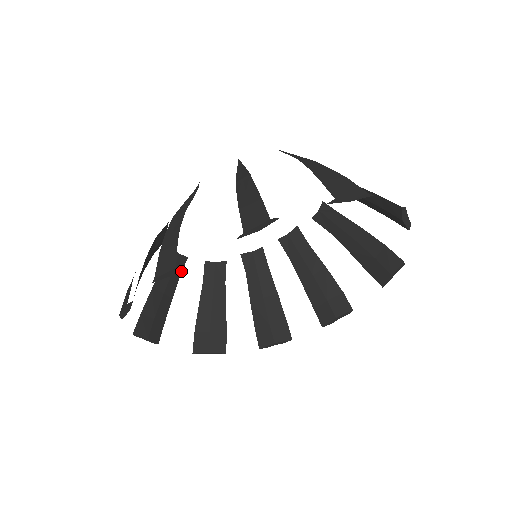
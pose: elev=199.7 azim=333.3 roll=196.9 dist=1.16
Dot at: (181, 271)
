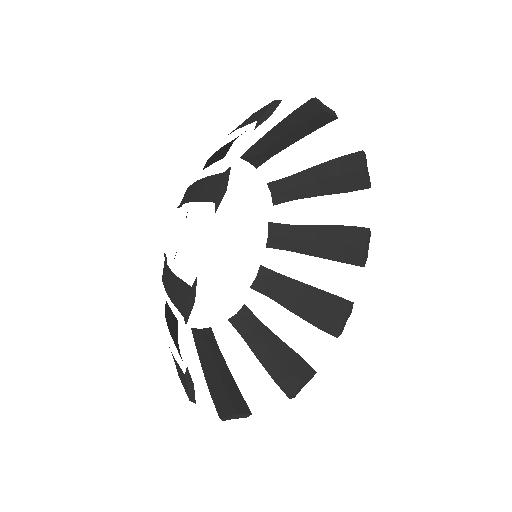
Dot at: (215, 342)
